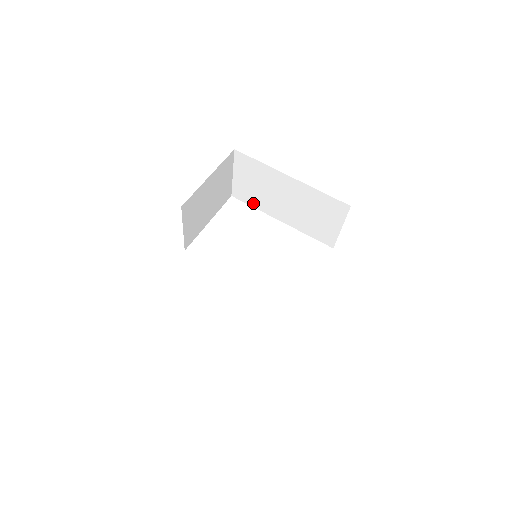
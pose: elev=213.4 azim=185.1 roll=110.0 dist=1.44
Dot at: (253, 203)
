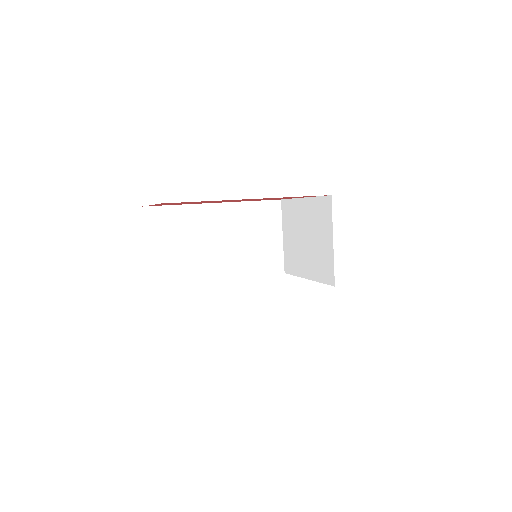
Dot at: (181, 278)
